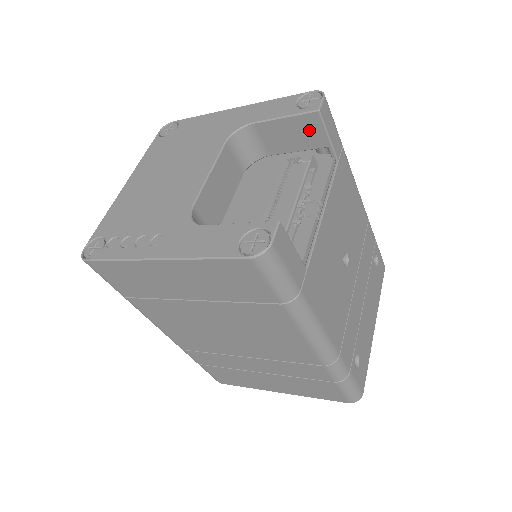
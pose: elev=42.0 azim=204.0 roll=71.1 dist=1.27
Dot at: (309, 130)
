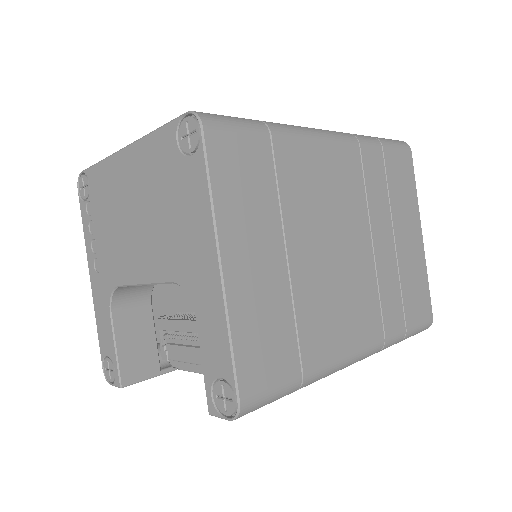
Dot at: occluded
